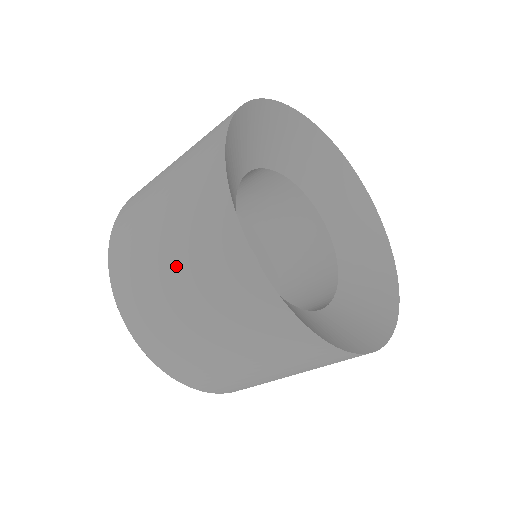
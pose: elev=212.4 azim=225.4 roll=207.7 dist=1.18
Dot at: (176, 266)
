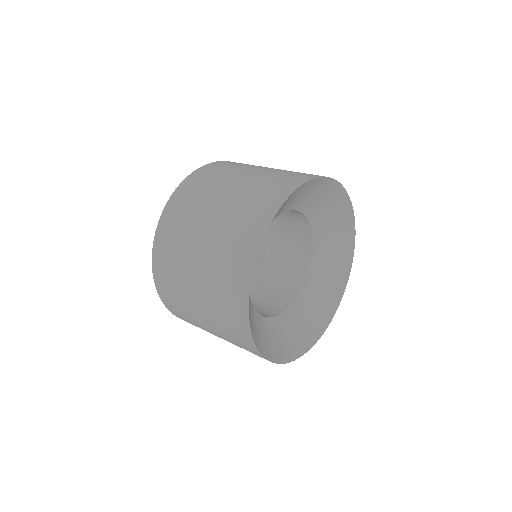
Dot at: (206, 248)
